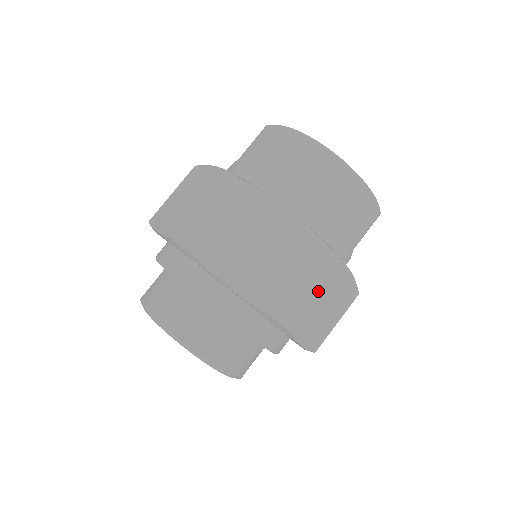
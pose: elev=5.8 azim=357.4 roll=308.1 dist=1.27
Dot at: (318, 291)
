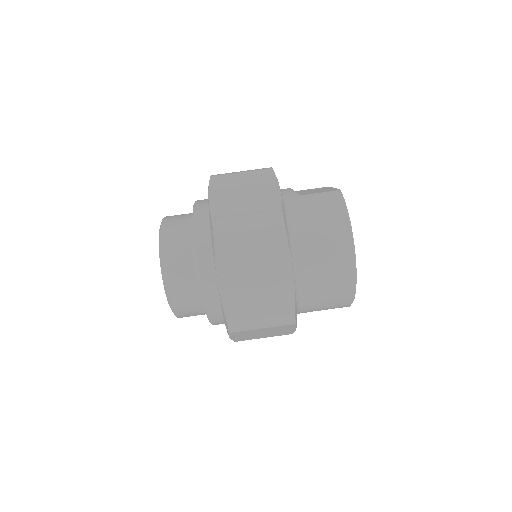
Dot at: (266, 327)
